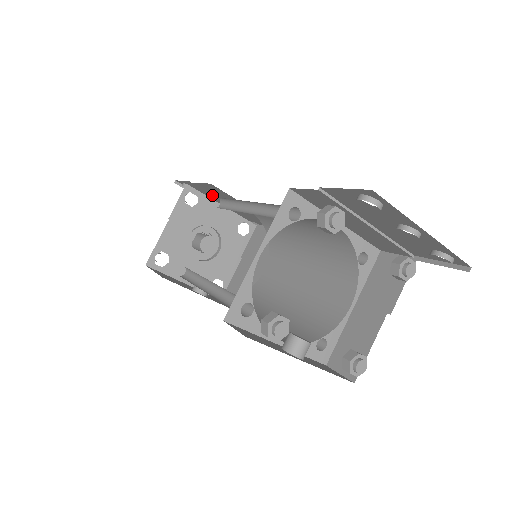
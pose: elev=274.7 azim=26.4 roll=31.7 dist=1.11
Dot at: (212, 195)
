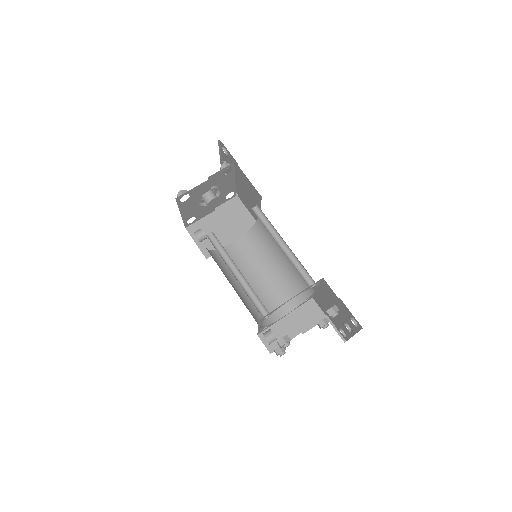
Dot at: (240, 178)
